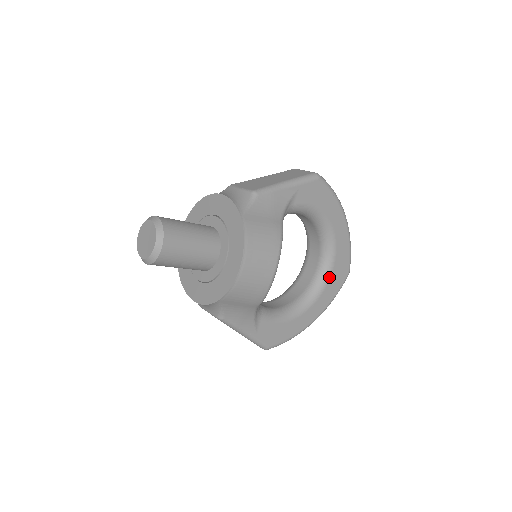
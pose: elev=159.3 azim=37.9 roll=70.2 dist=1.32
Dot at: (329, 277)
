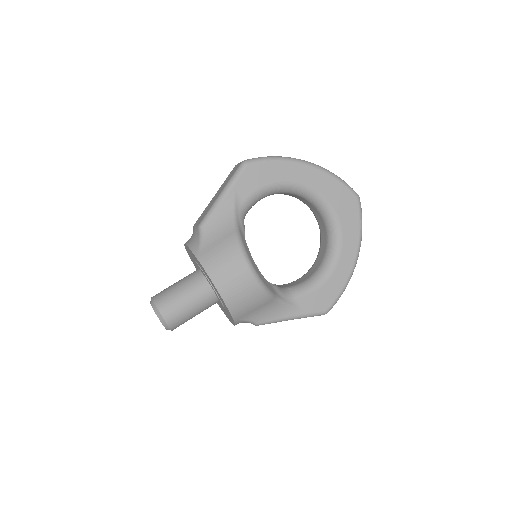
Dot at: (337, 218)
